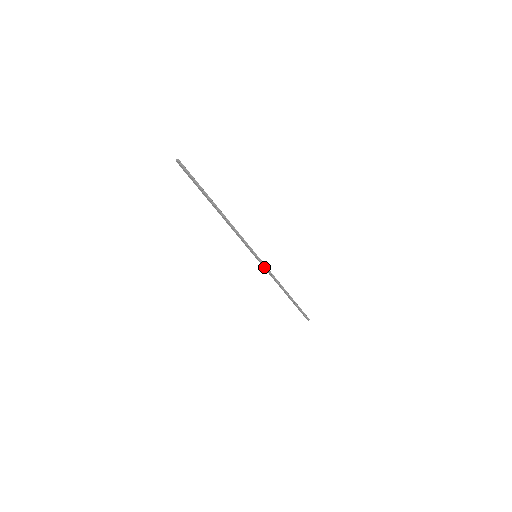
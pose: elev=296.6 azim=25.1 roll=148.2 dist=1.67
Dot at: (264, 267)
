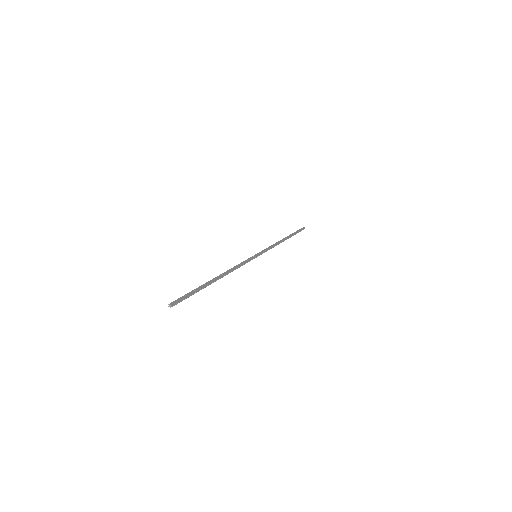
Dot at: (264, 252)
